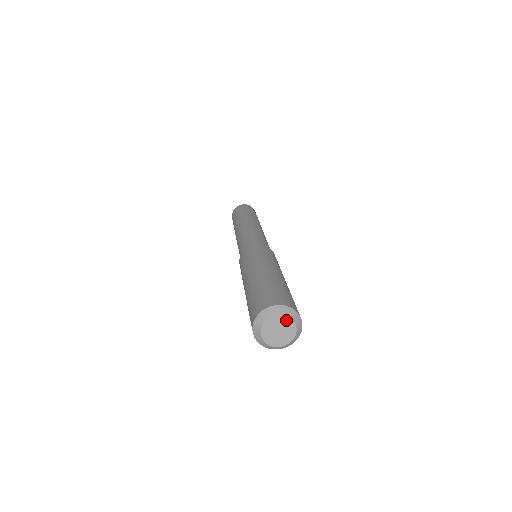
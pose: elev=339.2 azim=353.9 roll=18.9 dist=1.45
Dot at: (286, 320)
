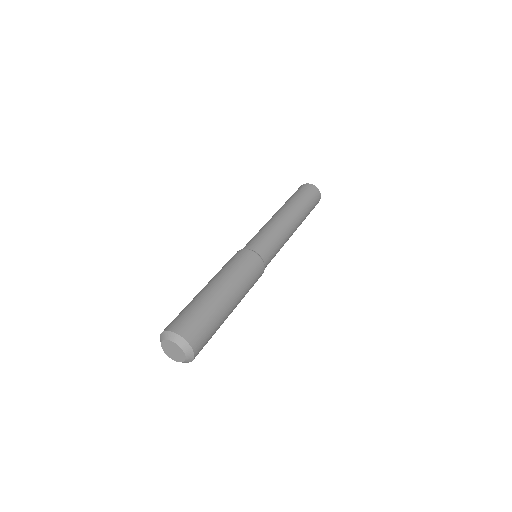
Dot at: (170, 342)
